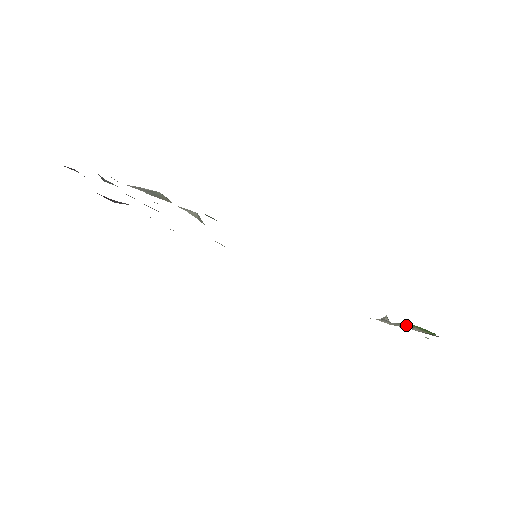
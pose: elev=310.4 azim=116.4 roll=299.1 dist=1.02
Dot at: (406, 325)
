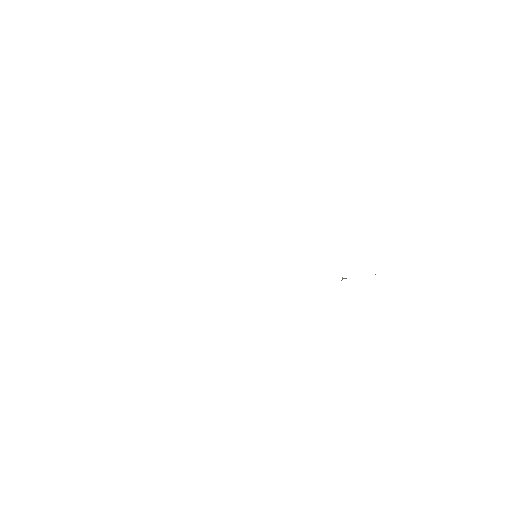
Dot at: occluded
